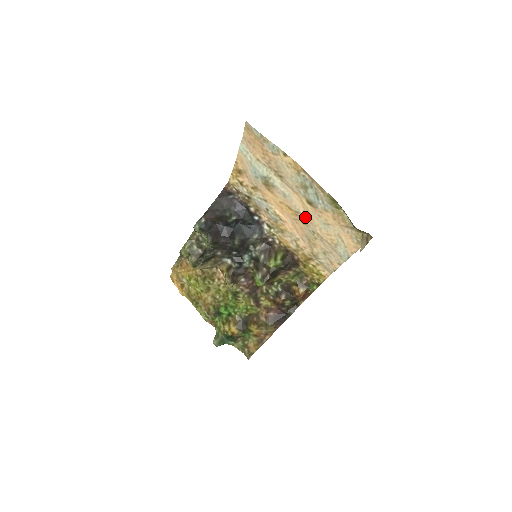
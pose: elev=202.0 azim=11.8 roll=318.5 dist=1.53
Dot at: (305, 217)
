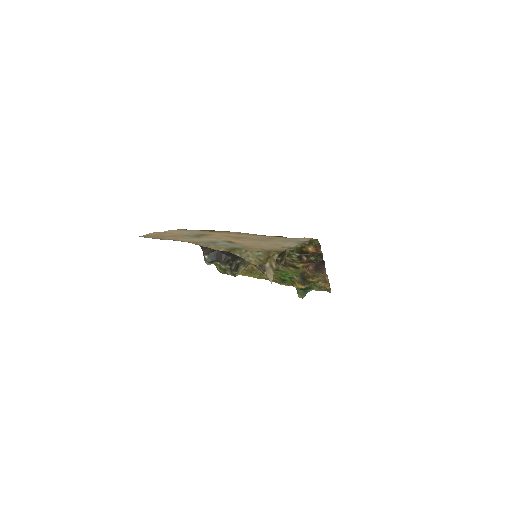
Dot at: occluded
